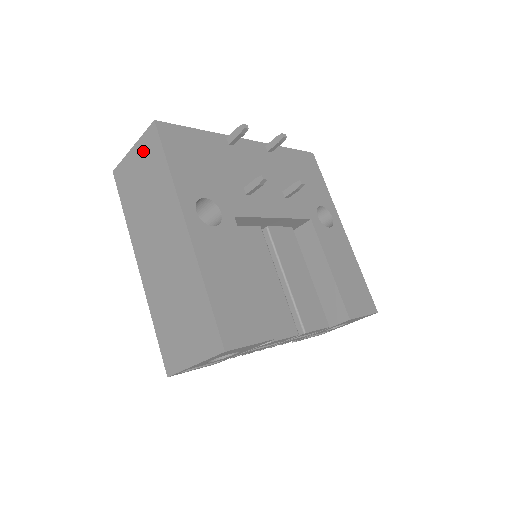
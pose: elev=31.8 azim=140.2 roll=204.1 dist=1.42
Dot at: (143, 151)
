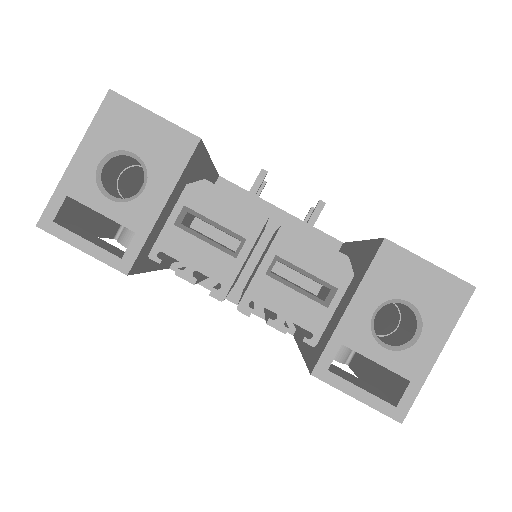
Dot at: occluded
